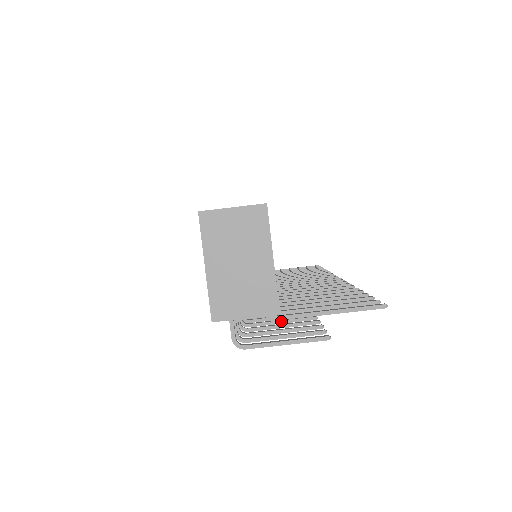
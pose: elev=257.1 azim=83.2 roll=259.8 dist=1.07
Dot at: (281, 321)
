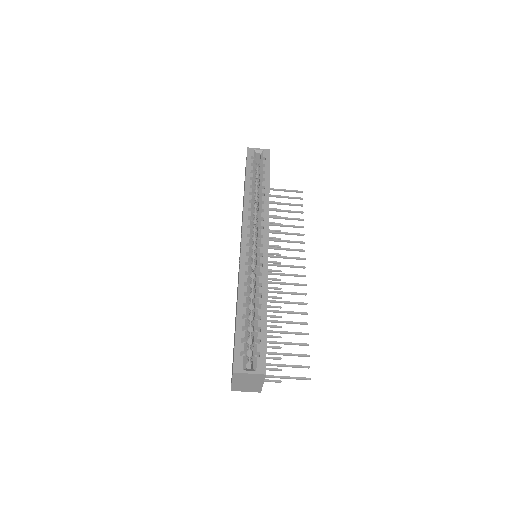
Dot at: occluded
